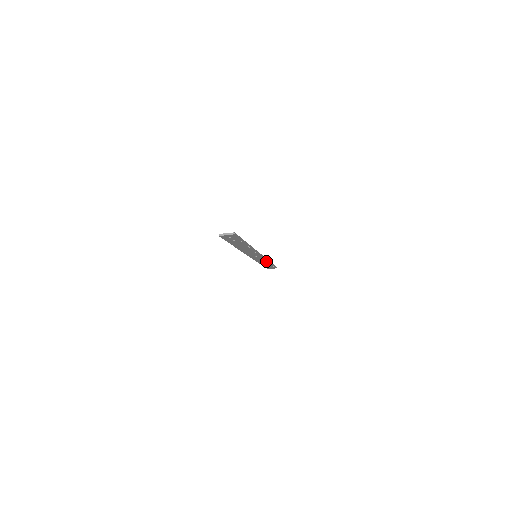
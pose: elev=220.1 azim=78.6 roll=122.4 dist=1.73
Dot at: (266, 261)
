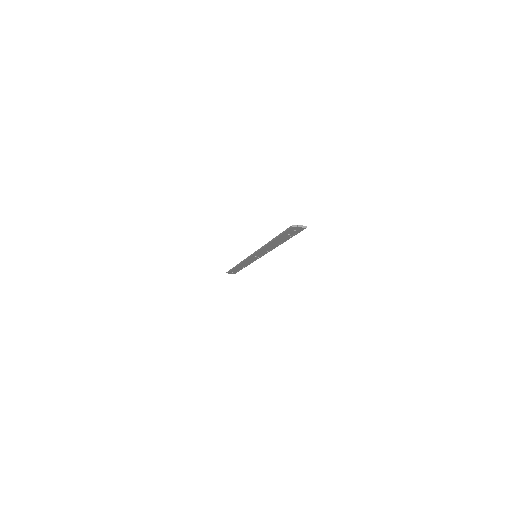
Dot at: (248, 263)
